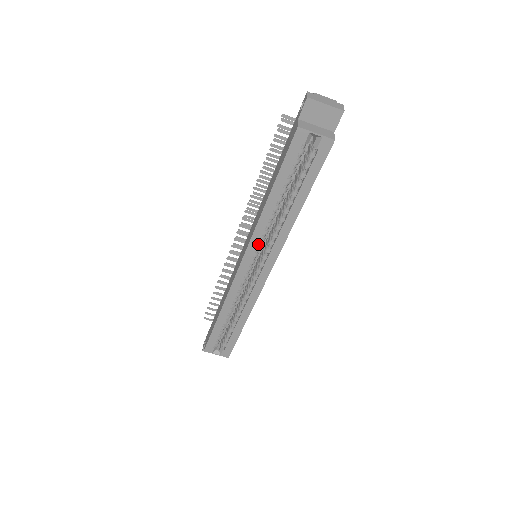
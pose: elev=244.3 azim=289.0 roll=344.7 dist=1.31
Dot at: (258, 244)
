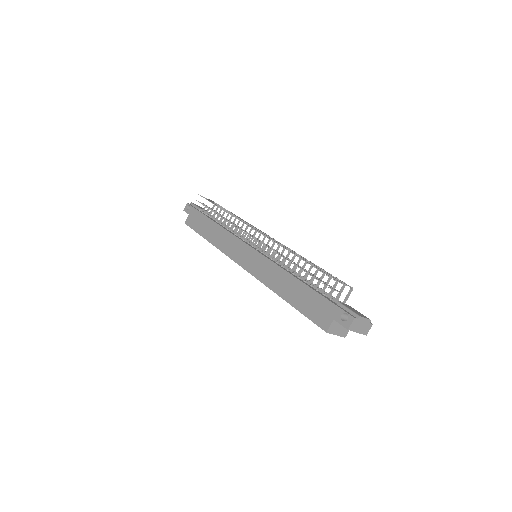
Dot at: occluded
